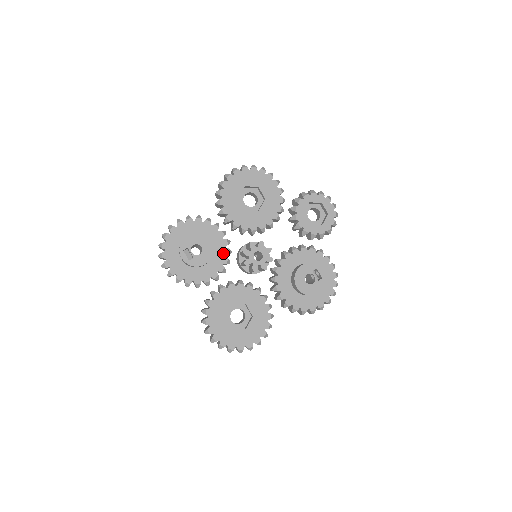
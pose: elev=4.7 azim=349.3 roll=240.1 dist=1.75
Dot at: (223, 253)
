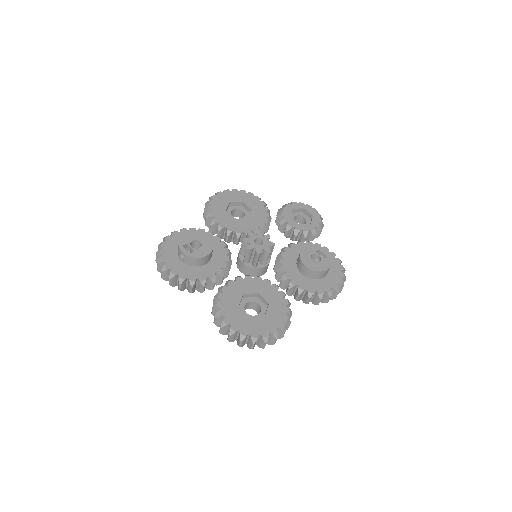
Dot at: (223, 252)
